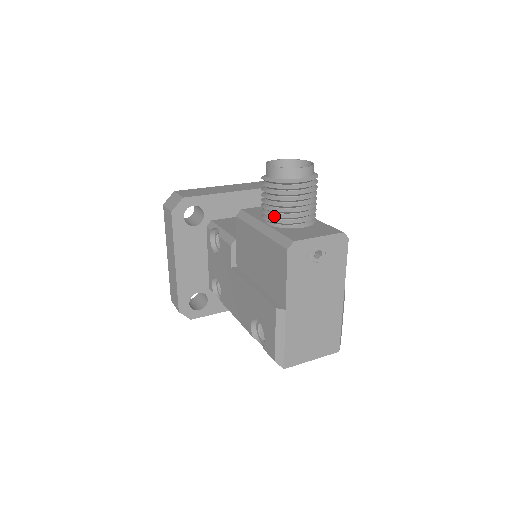
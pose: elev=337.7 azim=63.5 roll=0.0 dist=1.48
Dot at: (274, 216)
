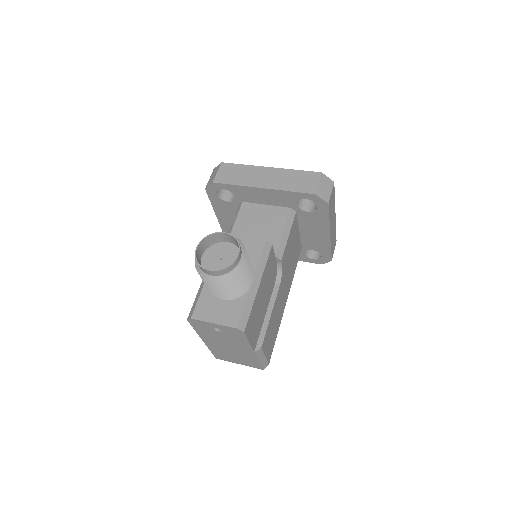
Dot at: occluded
